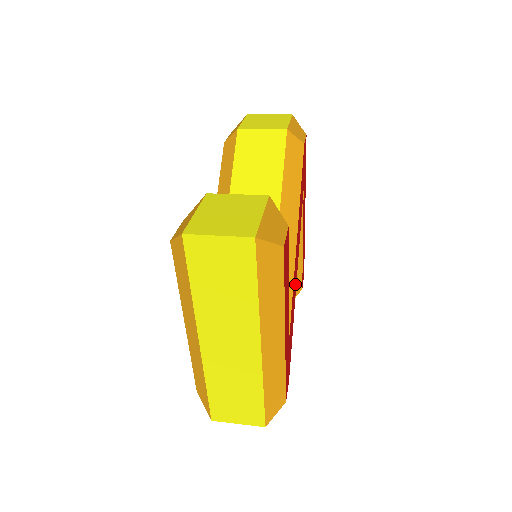
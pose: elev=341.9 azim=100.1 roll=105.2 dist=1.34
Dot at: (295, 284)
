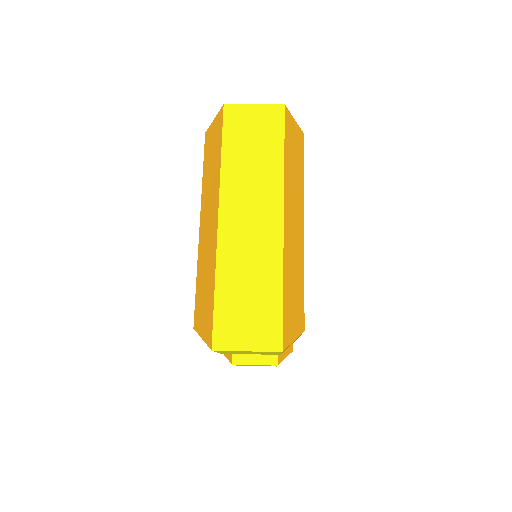
Dot at: occluded
